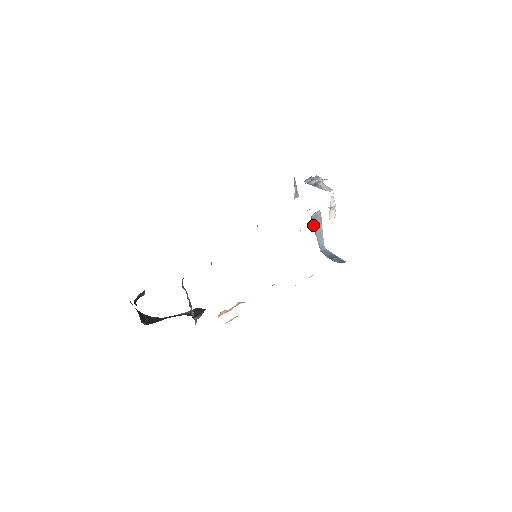
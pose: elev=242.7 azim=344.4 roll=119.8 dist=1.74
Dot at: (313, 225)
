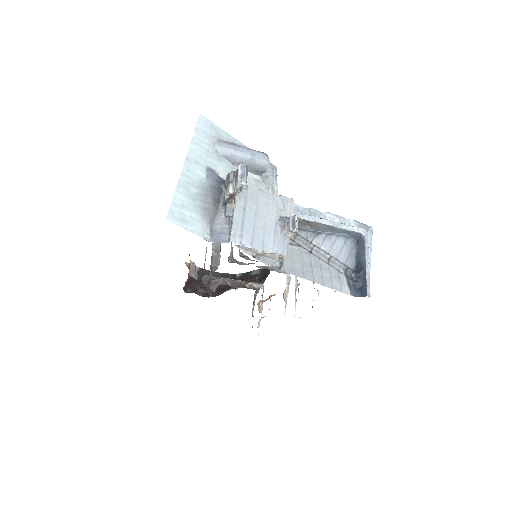
Dot at: (298, 227)
